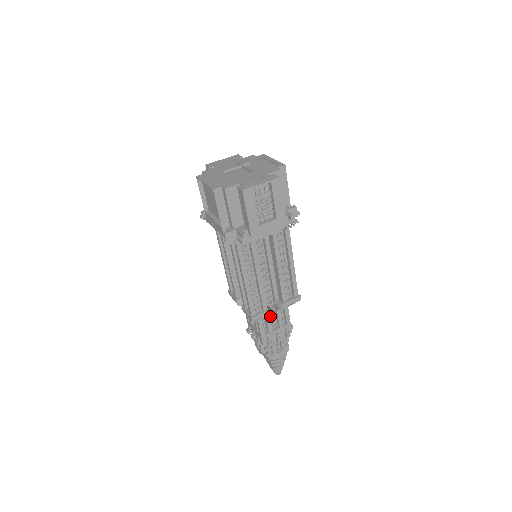
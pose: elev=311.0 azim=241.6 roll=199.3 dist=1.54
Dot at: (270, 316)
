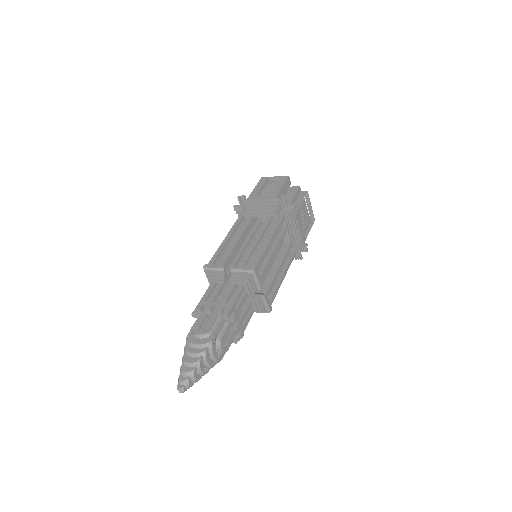
Dot at: (223, 291)
